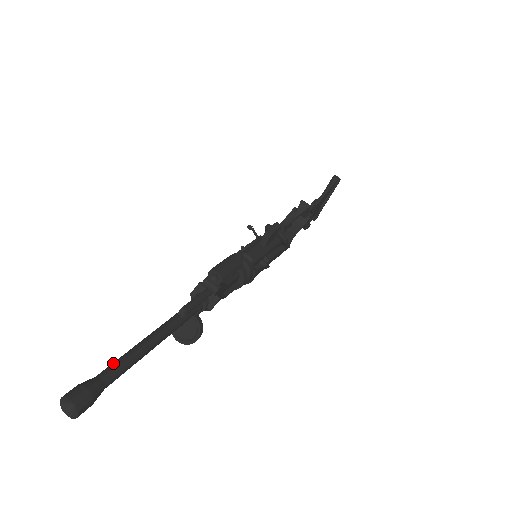
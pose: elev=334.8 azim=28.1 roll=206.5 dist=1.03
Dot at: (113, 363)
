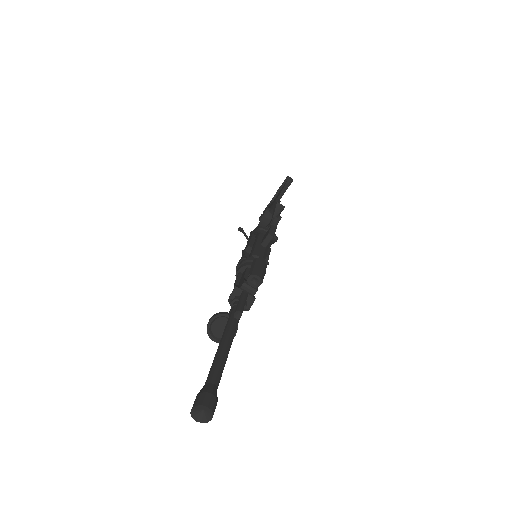
Dot at: (213, 369)
